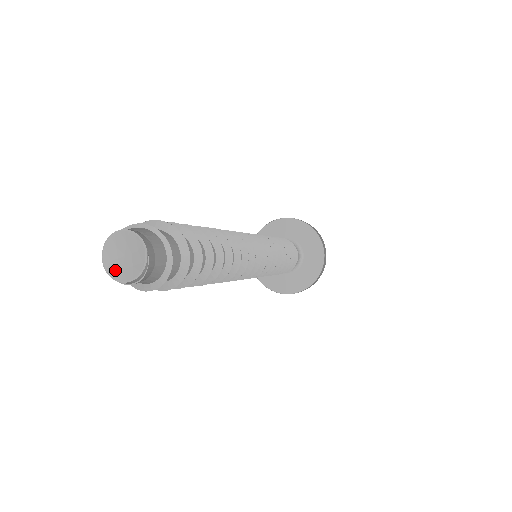
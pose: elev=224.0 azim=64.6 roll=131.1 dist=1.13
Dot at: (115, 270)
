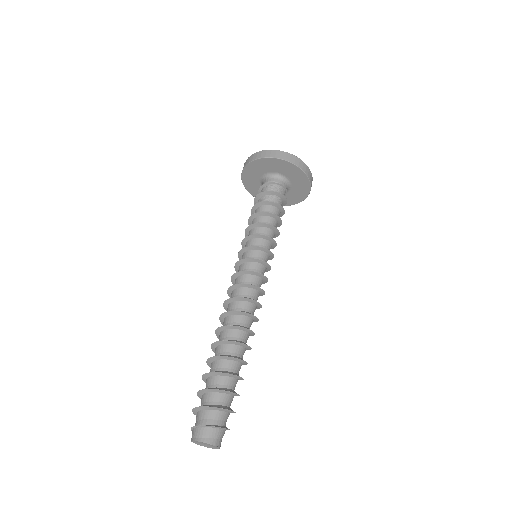
Dot at: (204, 445)
